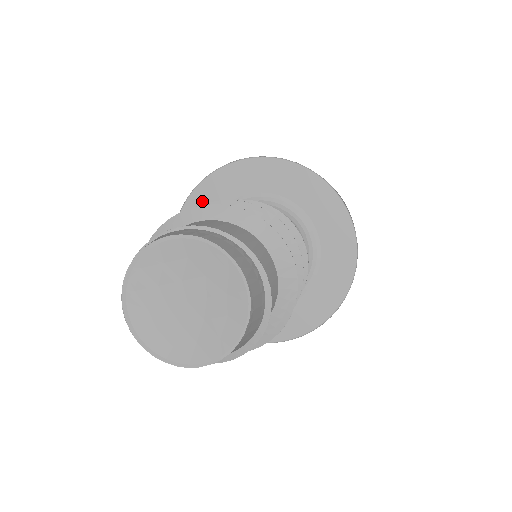
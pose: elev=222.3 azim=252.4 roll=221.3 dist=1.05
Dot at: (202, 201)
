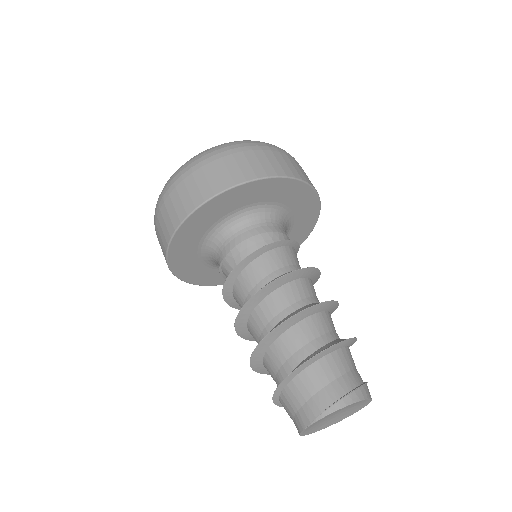
Dot at: (236, 197)
